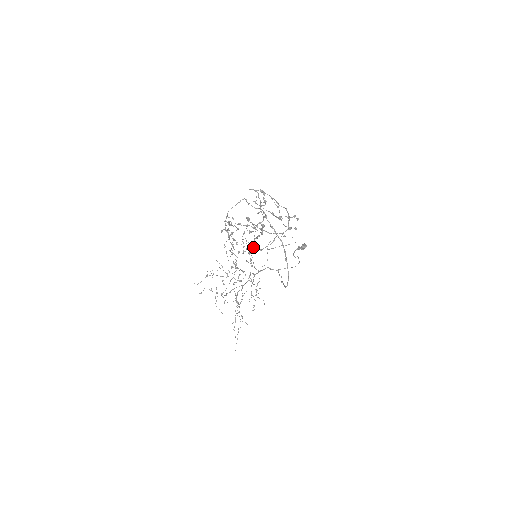
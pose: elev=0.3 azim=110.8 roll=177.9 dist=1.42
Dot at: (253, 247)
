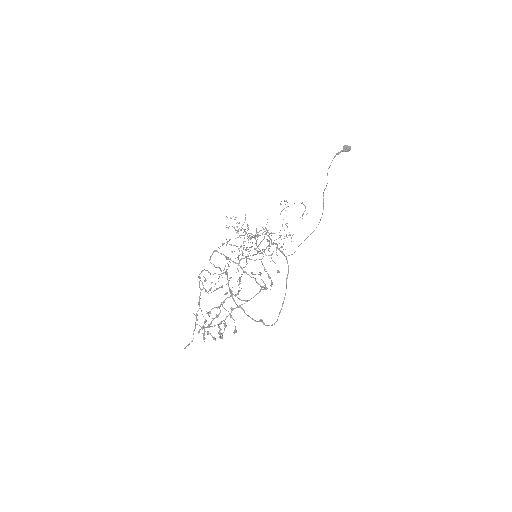
Dot at: (243, 272)
